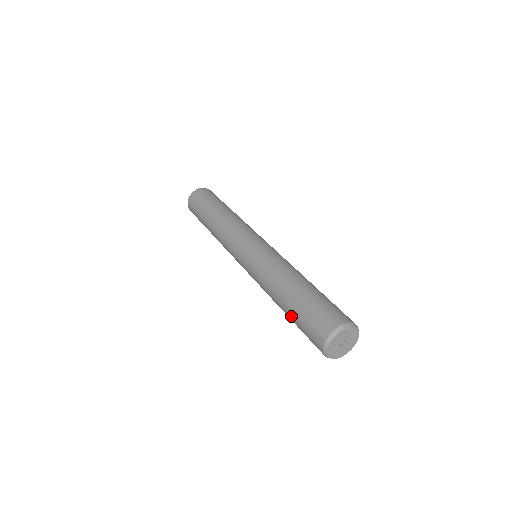
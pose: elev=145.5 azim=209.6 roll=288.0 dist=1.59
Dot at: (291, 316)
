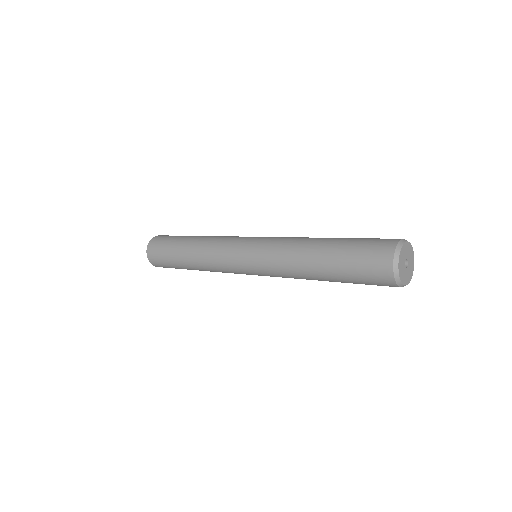
Dot at: (341, 242)
